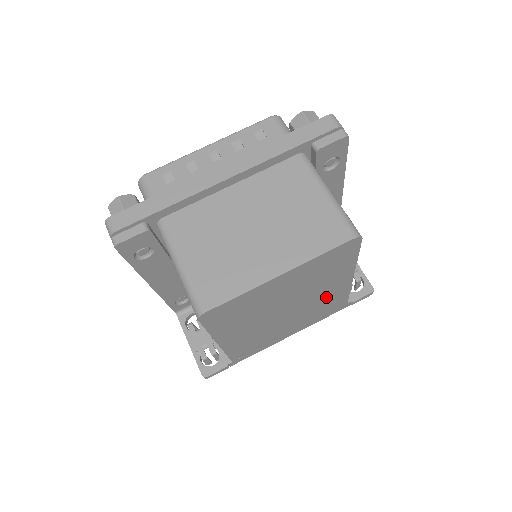
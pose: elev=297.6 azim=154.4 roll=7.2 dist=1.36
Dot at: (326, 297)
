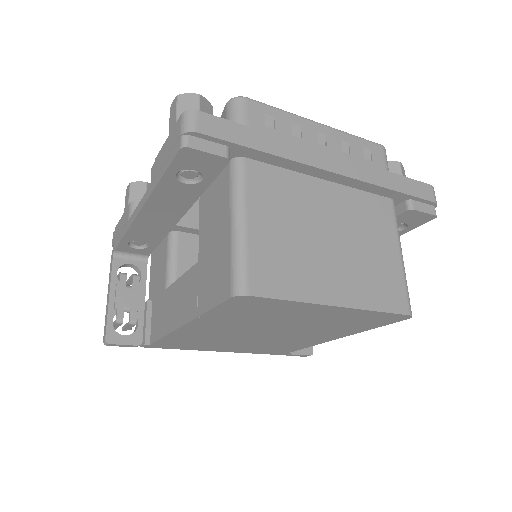
Dot at: (297, 340)
